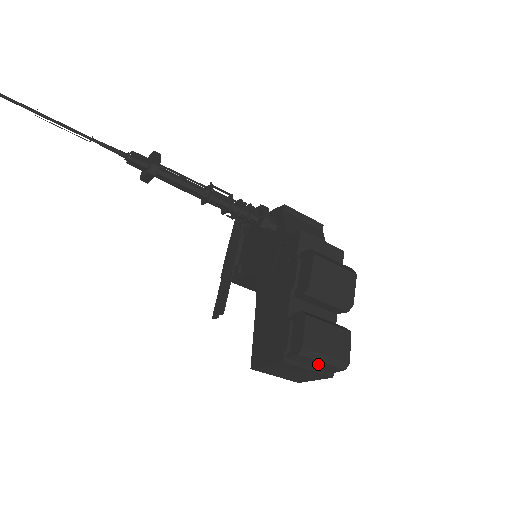
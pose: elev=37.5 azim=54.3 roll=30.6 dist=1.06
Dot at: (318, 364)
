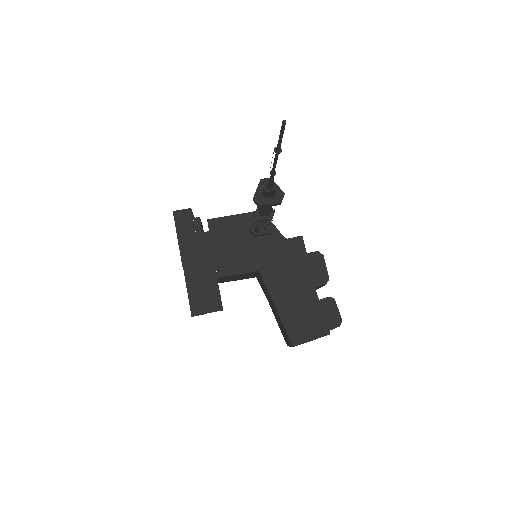
Dot at: occluded
